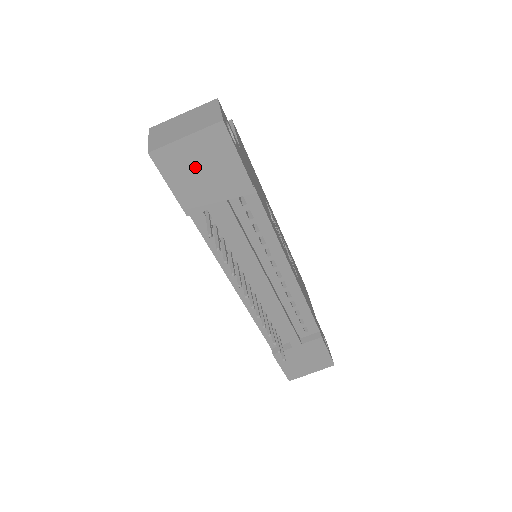
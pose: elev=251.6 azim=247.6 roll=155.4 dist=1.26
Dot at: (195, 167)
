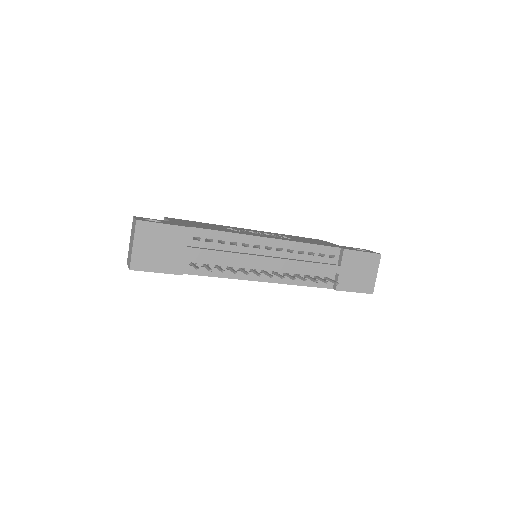
Dot at: (154, 251)
